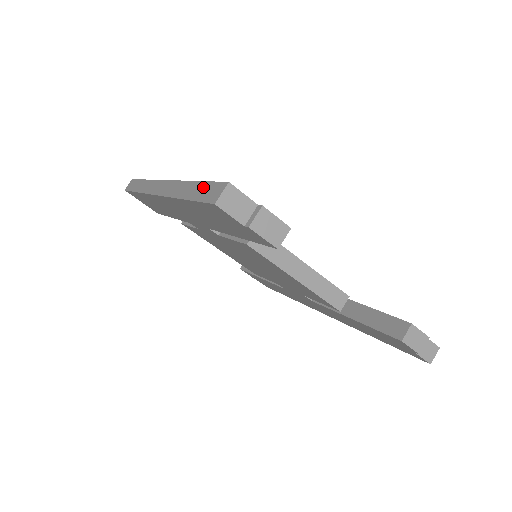
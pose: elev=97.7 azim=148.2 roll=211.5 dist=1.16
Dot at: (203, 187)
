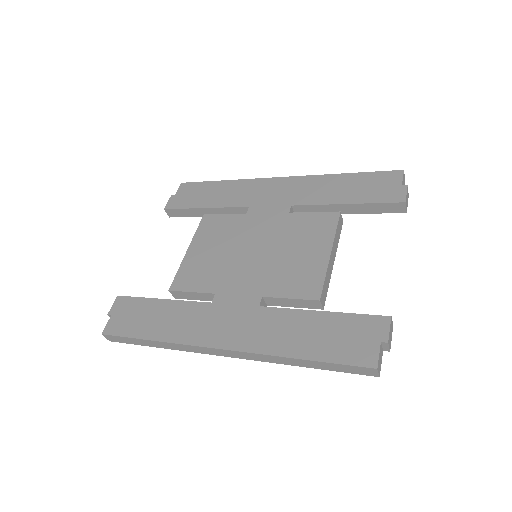
Dot at: (333, 366)
